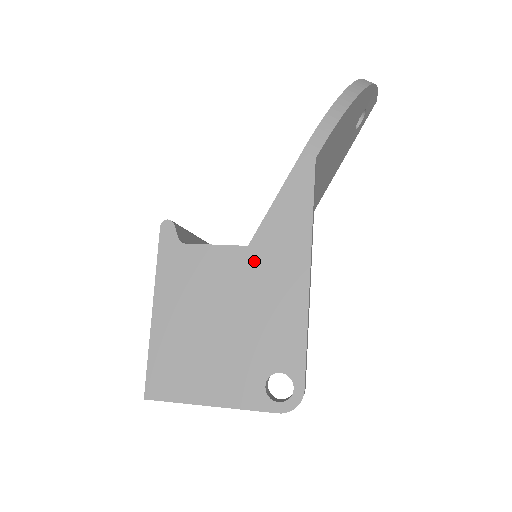
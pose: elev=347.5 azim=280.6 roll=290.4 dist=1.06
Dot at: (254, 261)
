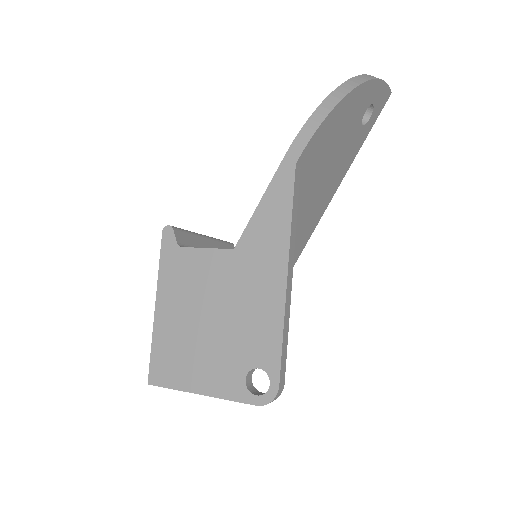
Dot at: (239, 263)
